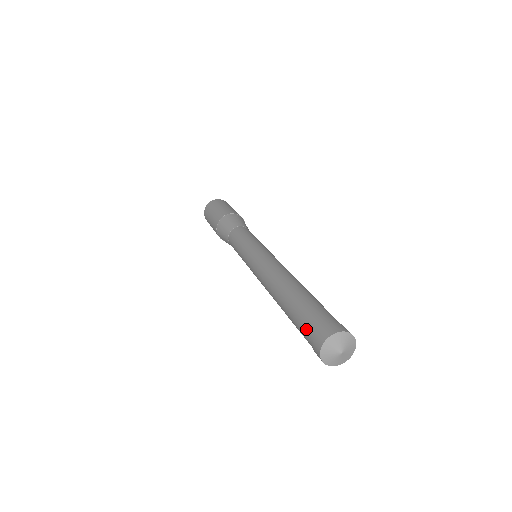
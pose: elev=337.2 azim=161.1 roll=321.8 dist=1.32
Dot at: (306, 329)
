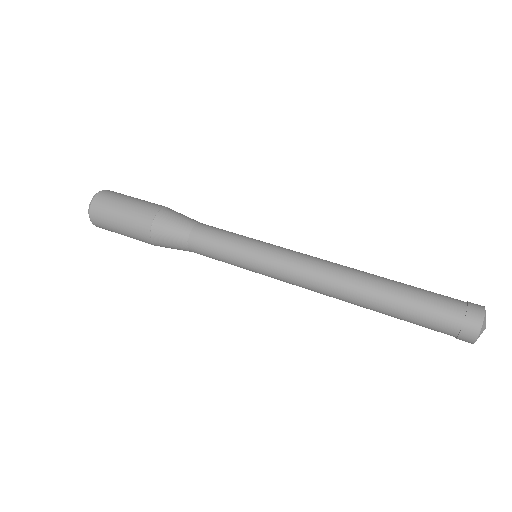
Dot at: (443, 319)
